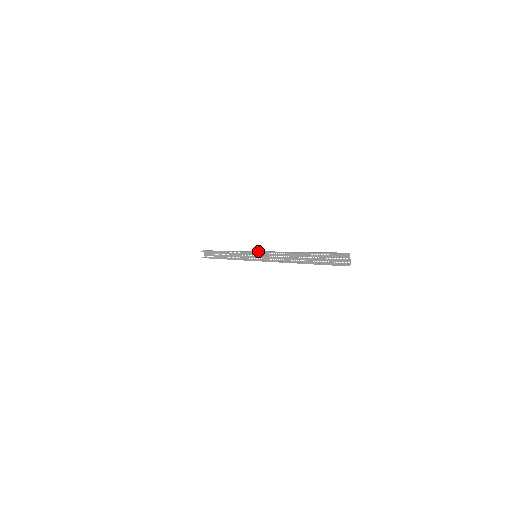
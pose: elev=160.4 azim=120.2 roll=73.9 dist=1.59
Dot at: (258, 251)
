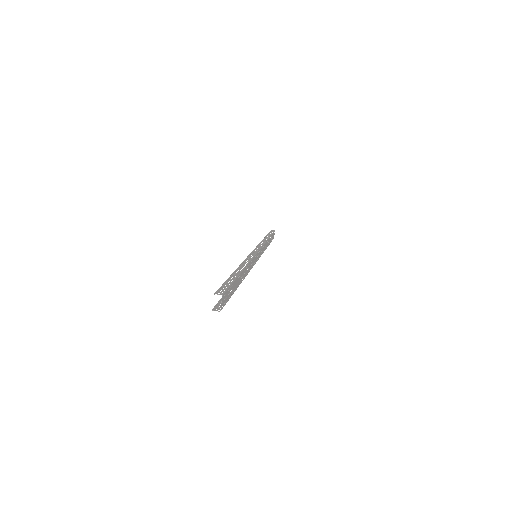
Dot at: (255, 251)
